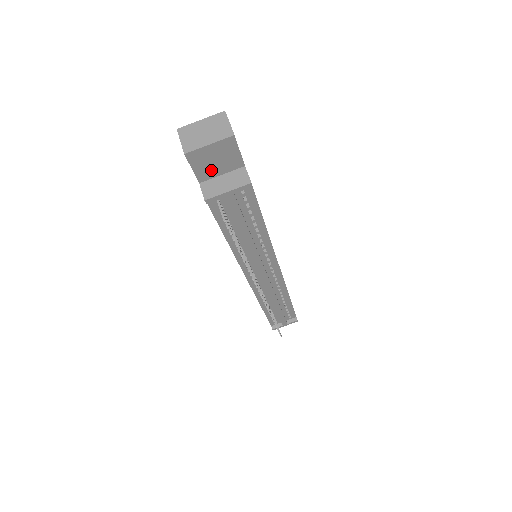
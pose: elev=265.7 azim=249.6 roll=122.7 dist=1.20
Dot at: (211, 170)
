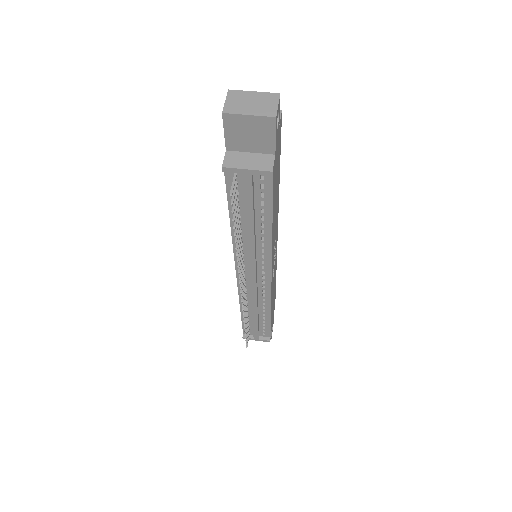
Dot at: (242, 142)
